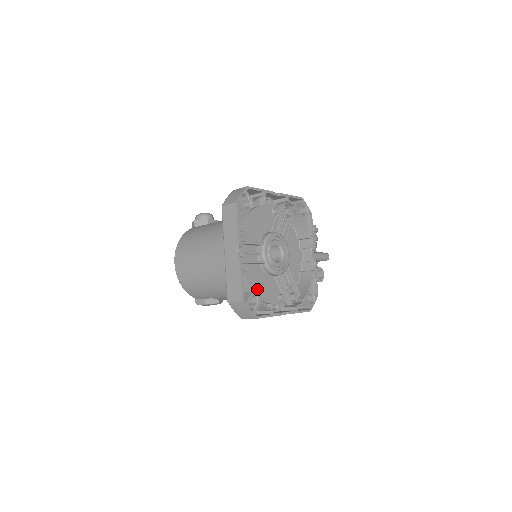
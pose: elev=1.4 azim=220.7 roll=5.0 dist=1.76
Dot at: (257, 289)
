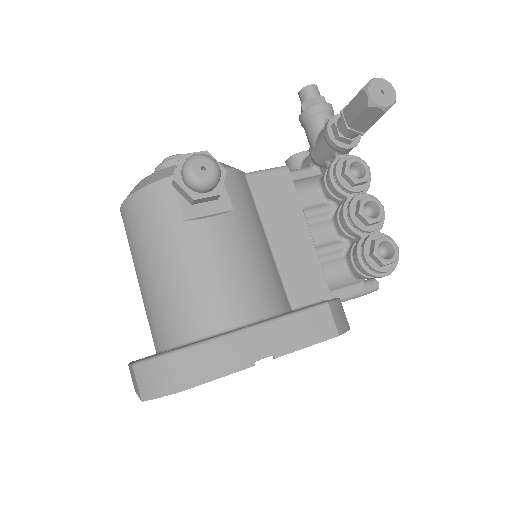
Dot at: occluded
